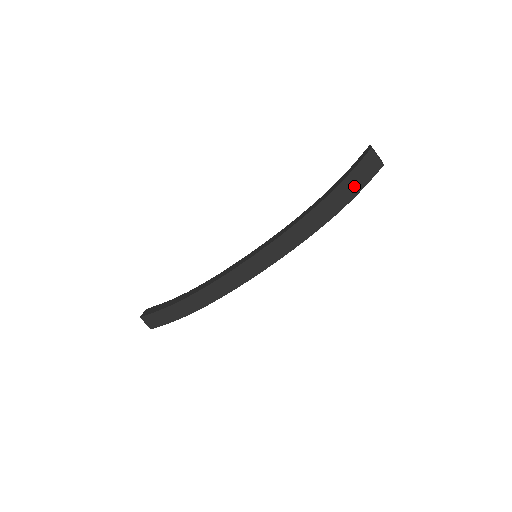
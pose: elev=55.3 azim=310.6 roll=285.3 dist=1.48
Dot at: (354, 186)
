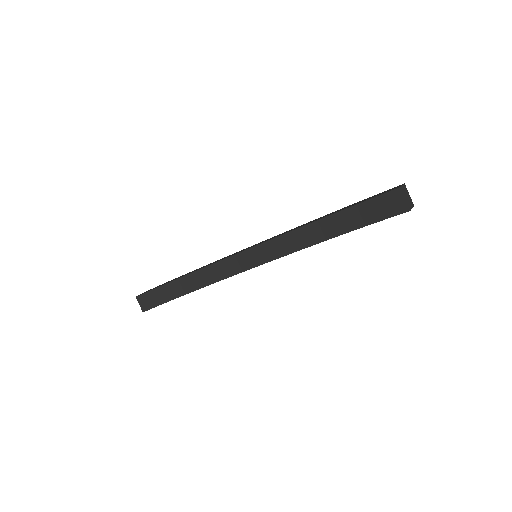
Dot at: occluded
